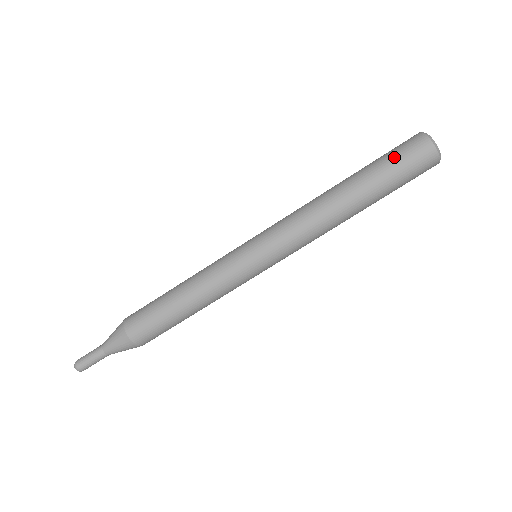
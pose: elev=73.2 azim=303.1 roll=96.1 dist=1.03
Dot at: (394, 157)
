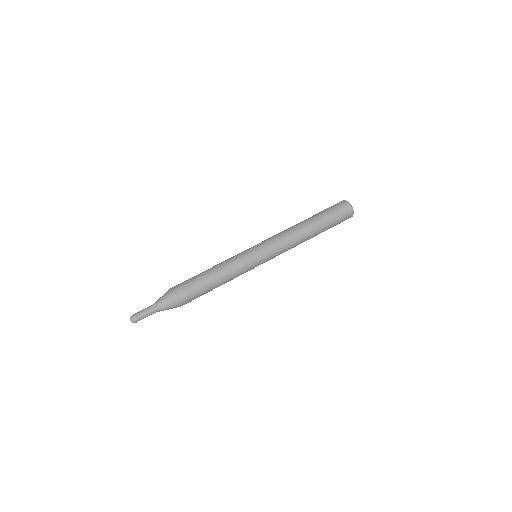
Dot at: (332, 210)
